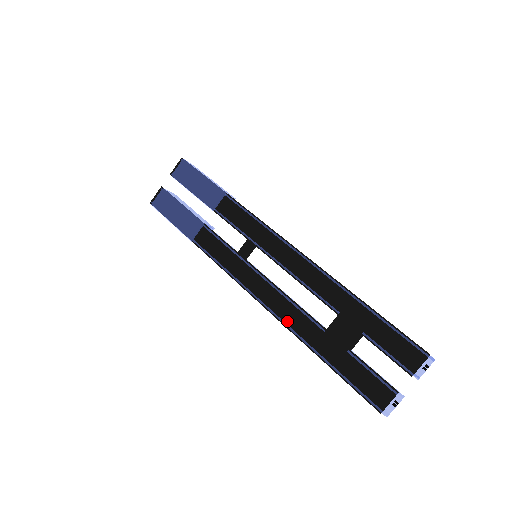
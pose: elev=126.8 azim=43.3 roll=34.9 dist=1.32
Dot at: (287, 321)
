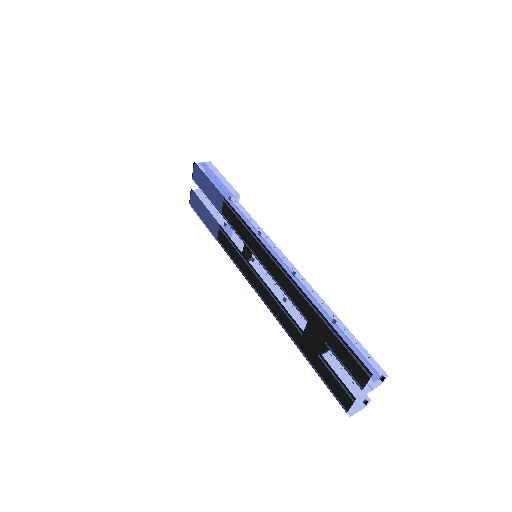
Dot at: (280, 320)
